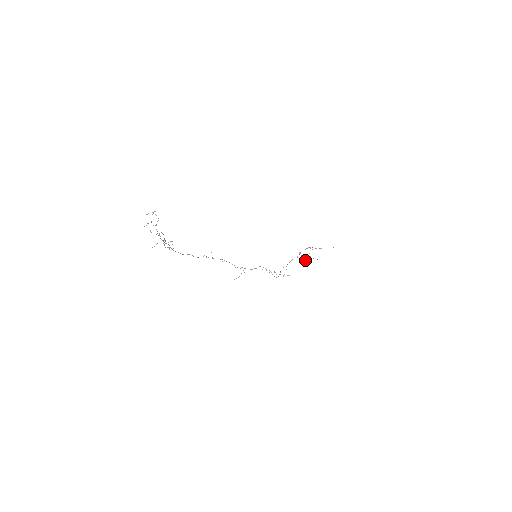
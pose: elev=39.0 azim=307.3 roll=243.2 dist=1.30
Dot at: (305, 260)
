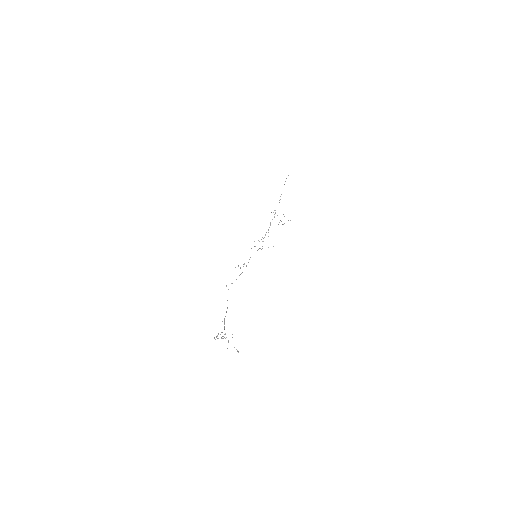
Dot at: occluded
